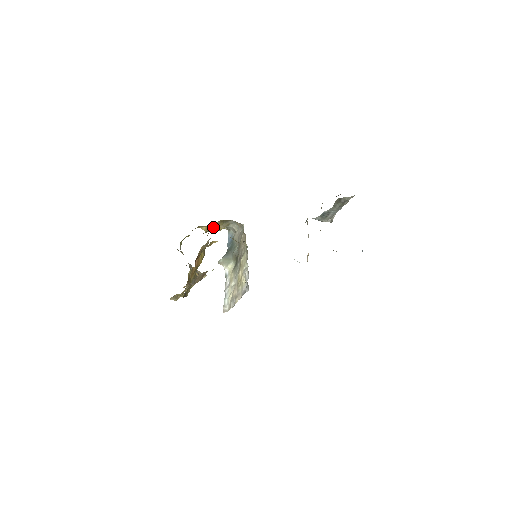
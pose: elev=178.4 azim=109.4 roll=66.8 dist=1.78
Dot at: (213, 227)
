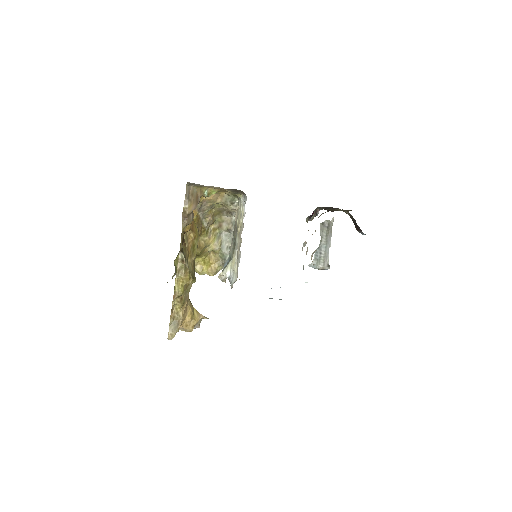
Dot at: (208, 266)
